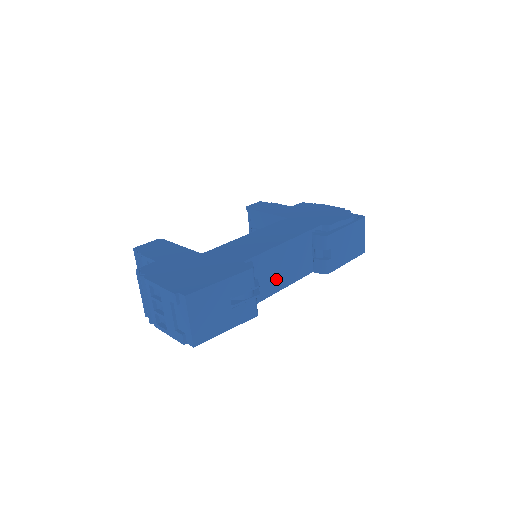
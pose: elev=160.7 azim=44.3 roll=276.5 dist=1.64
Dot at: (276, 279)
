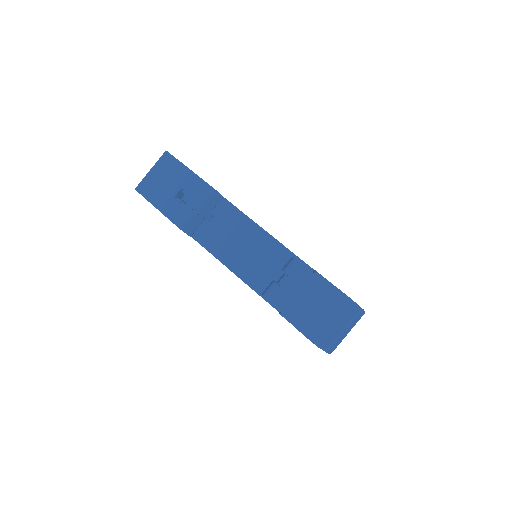
Dot at: (230, 249)
